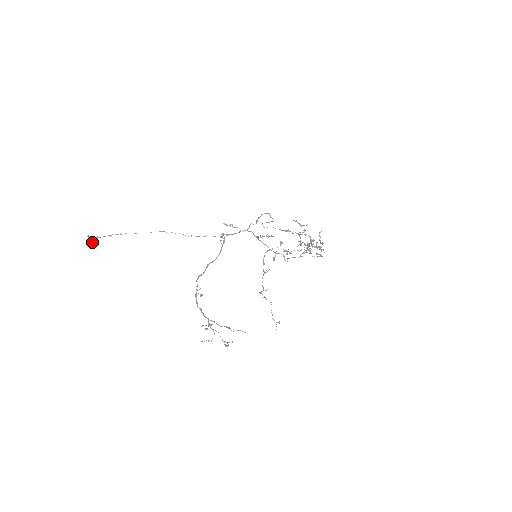
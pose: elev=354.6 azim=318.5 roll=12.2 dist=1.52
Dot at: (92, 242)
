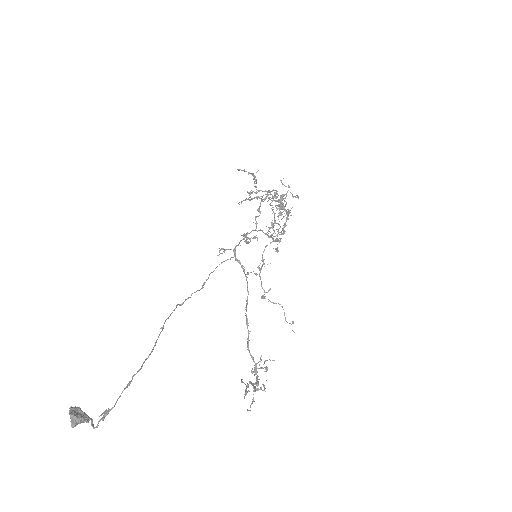
Dot at: (87, 421)
